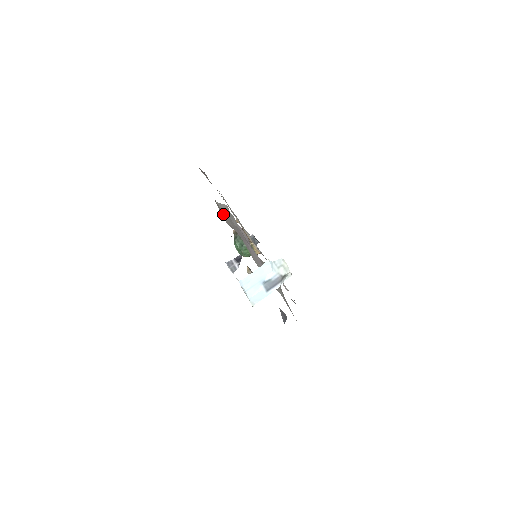
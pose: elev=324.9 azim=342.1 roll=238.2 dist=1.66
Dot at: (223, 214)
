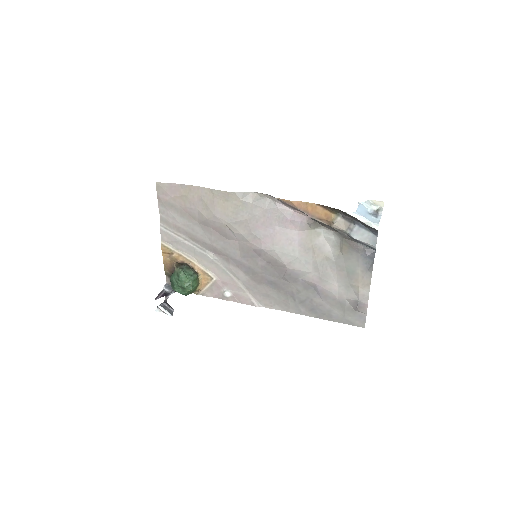
Dot at: (236, 208)
